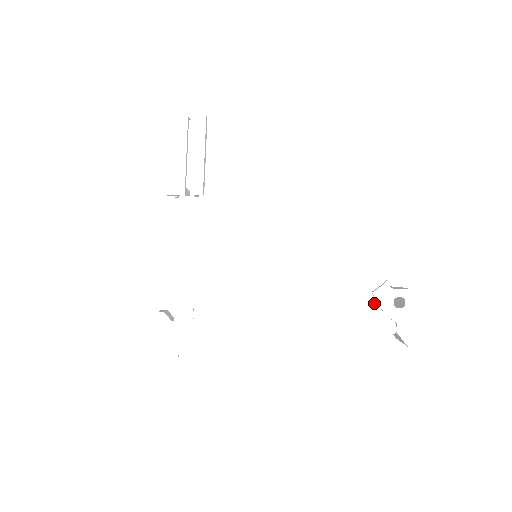
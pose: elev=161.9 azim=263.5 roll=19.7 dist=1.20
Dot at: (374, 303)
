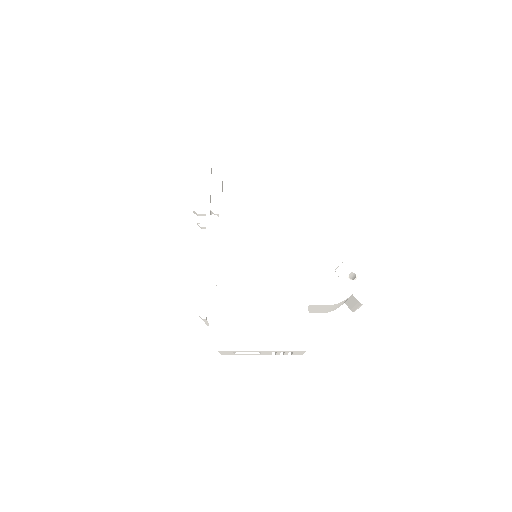
Dot at: (336, 276)
